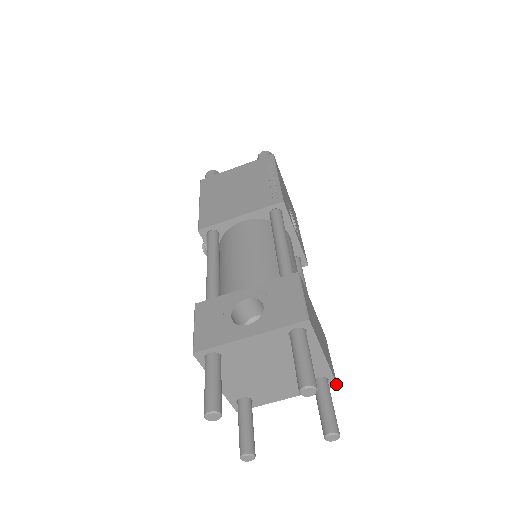
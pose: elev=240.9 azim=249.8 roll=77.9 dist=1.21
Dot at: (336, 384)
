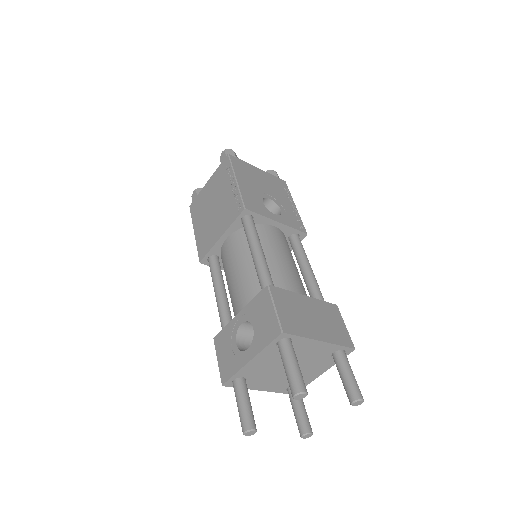
Dot at: (353, 349)
